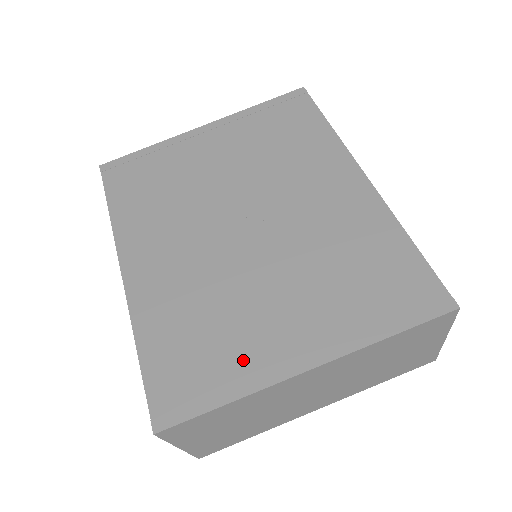
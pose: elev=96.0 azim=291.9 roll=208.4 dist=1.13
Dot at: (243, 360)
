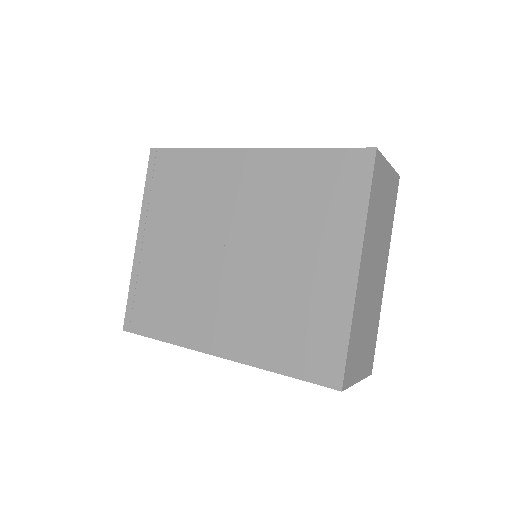
Dot at: (328, 308)
